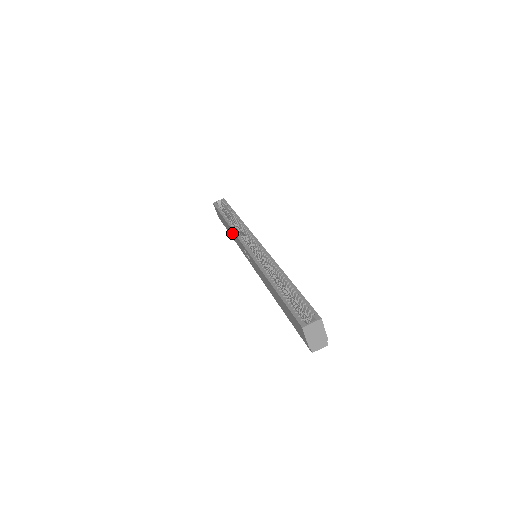
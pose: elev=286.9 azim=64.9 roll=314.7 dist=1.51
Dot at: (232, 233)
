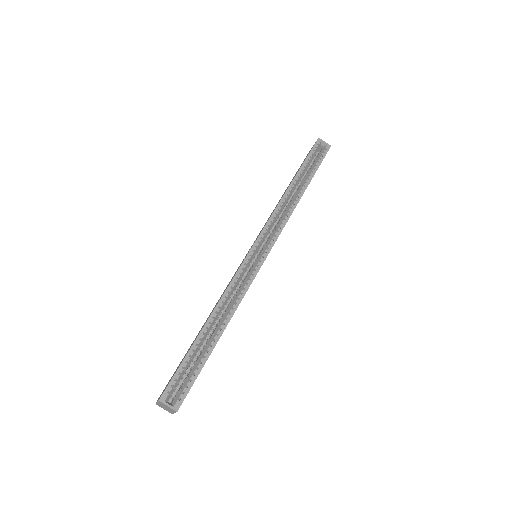
Dot at: (279, 201)
